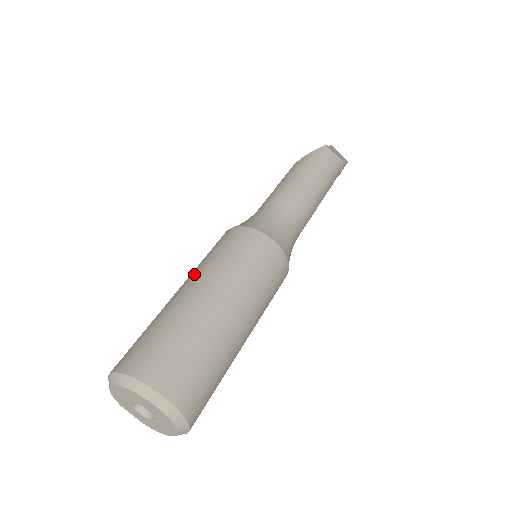
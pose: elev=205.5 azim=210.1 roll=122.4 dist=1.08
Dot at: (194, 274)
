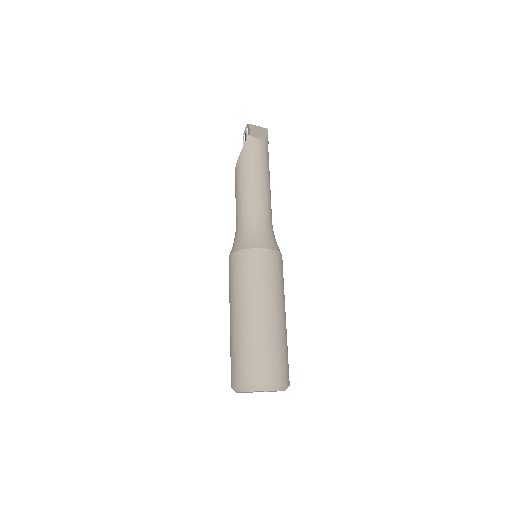
Dot at: (235, 301)
